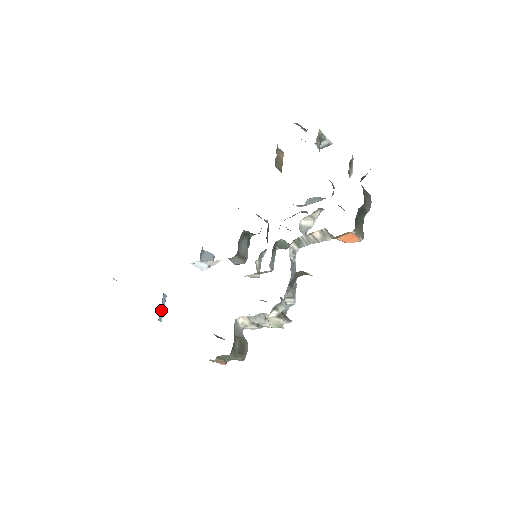
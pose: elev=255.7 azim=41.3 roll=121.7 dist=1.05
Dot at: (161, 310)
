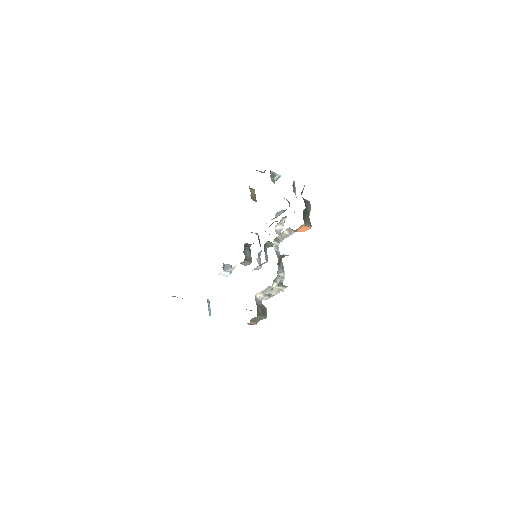
Dot at: (209, 309)
